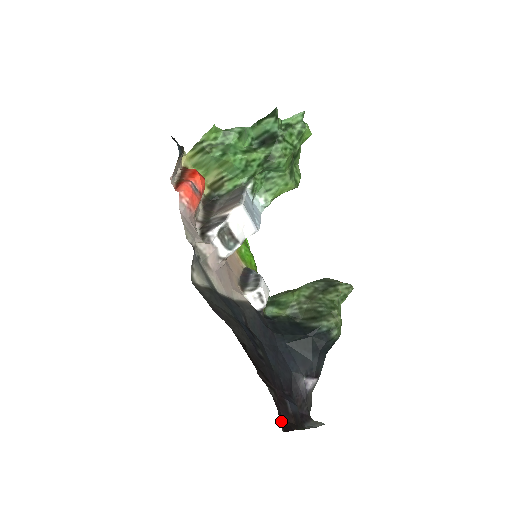
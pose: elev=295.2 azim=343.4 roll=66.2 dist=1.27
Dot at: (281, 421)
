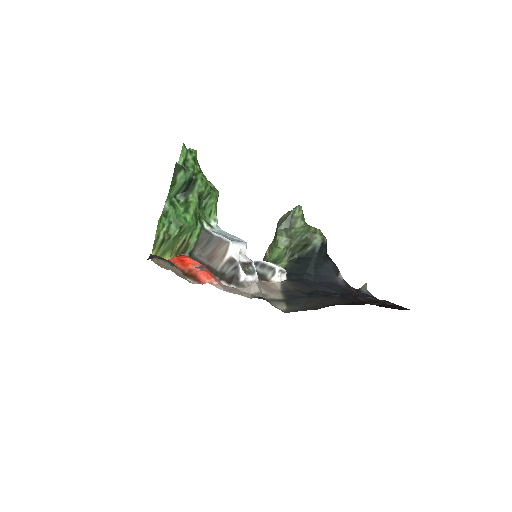
Dot at: (398, 308)
